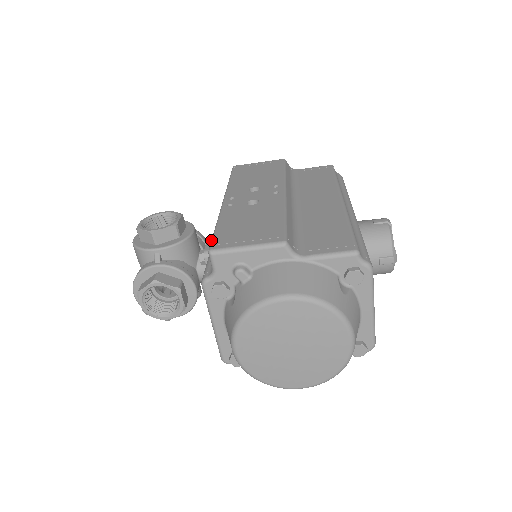
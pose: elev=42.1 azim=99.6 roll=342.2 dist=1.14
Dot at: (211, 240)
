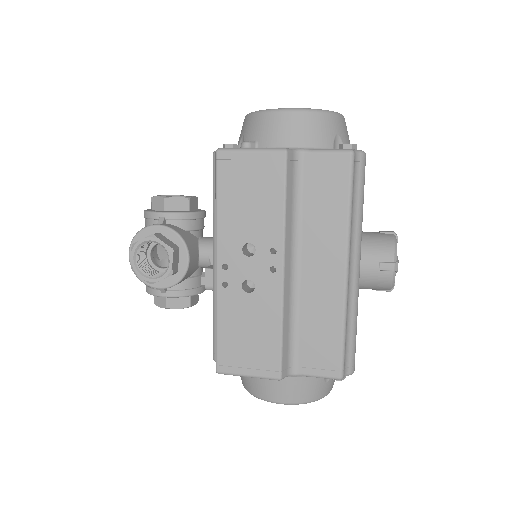
Dot at: occluded
